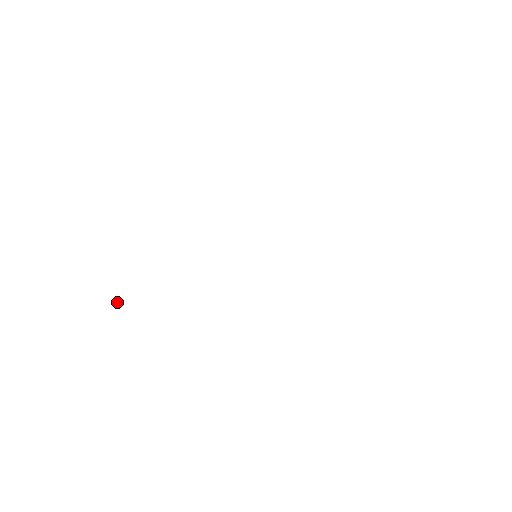
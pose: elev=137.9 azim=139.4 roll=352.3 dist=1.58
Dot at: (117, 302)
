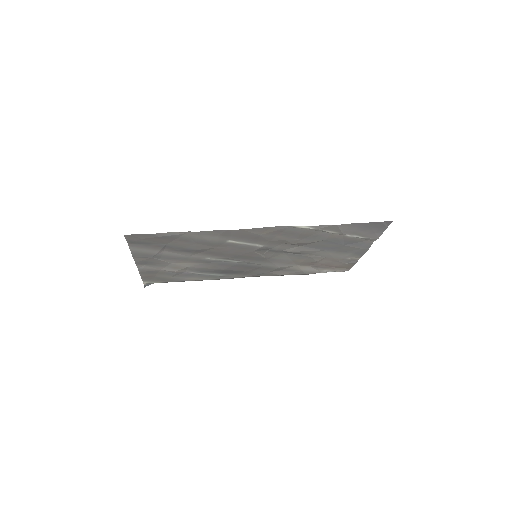
Dot at: (144, 286)
